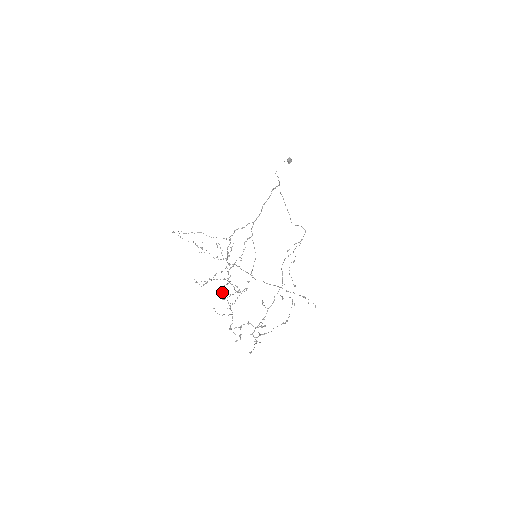
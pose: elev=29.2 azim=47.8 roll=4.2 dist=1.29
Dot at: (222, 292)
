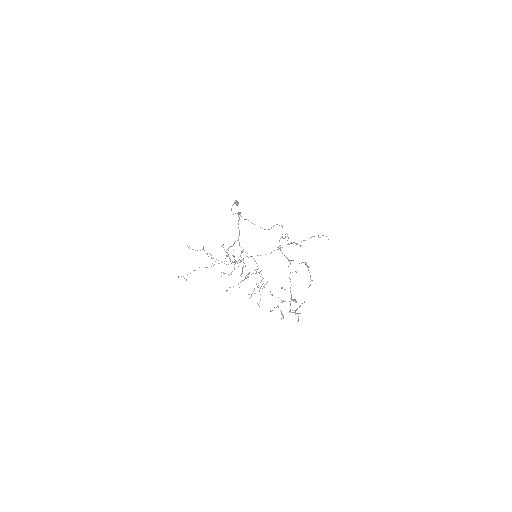
Dot at: (248, 273)
